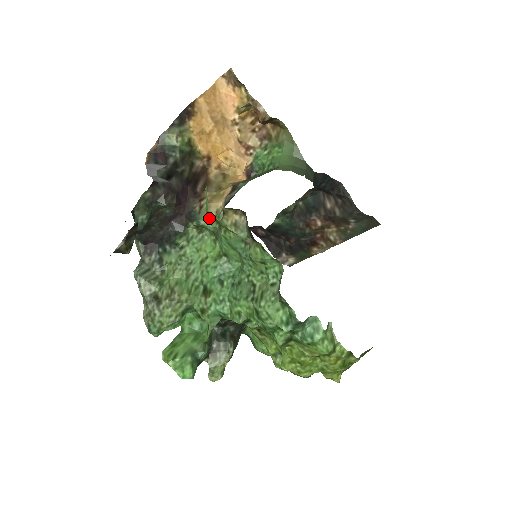
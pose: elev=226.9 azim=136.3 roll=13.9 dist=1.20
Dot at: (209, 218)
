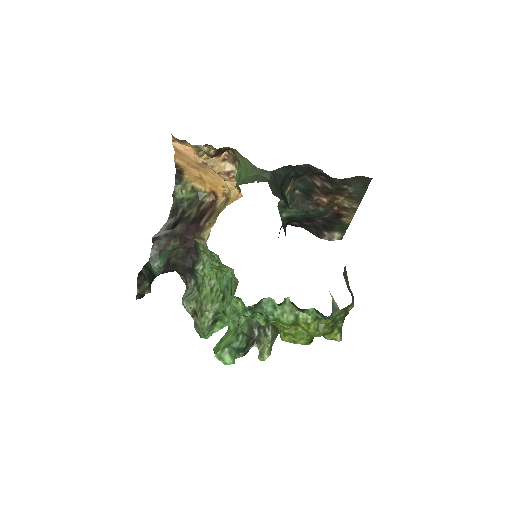
Dot at: occluded
